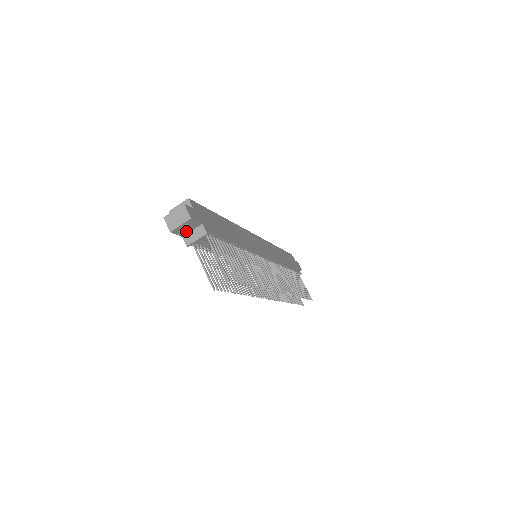
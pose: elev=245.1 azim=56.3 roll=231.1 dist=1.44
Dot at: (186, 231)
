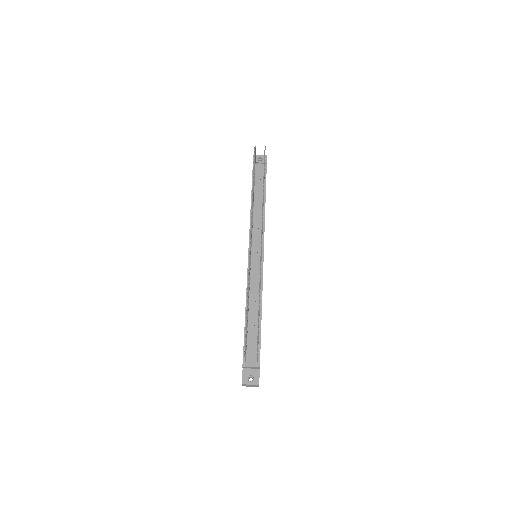
Dot at: occluded
